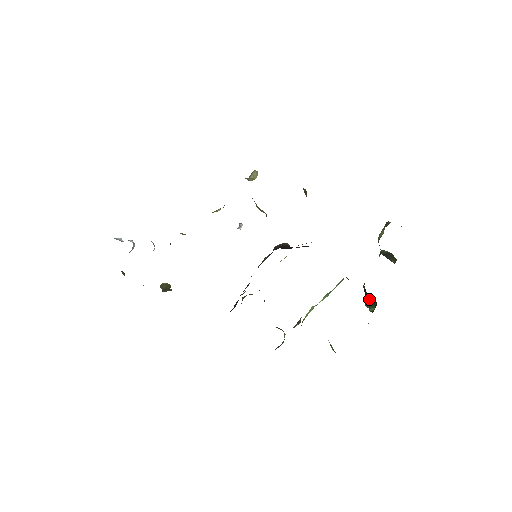
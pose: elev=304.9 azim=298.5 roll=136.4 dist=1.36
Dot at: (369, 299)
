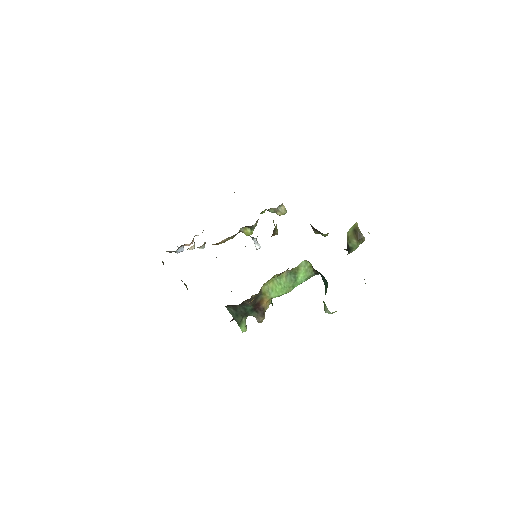
Dot at: (325, 289)
